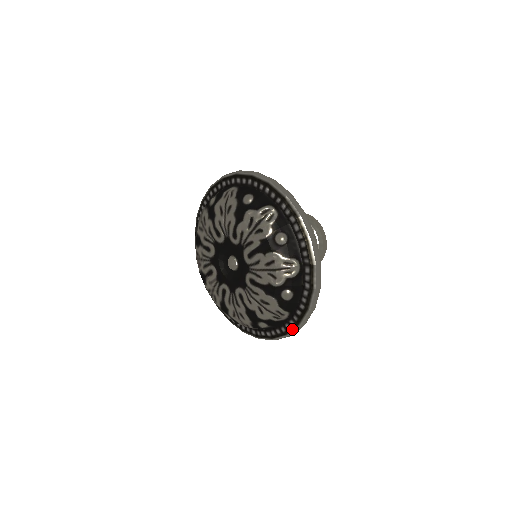
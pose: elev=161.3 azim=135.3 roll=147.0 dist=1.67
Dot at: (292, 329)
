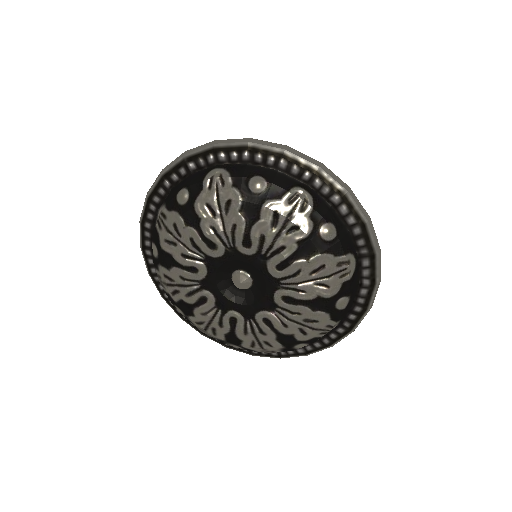
Dot at: (340, 338)
